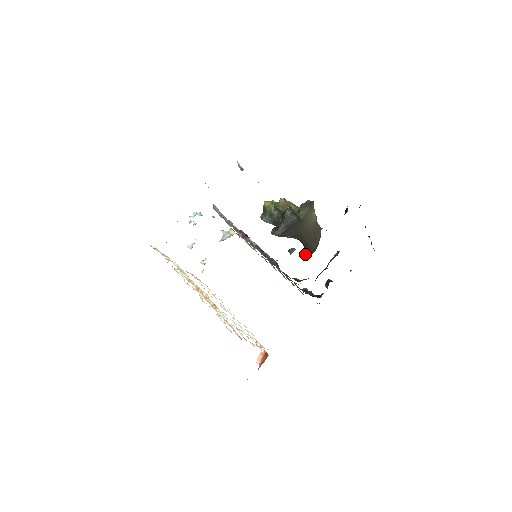
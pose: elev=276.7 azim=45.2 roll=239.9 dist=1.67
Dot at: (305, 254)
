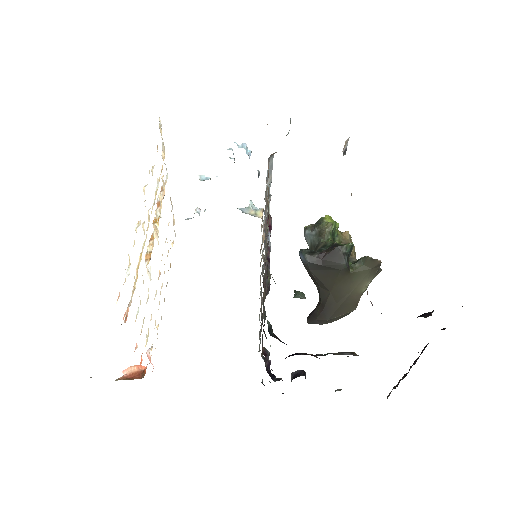
Dot at: occluded
